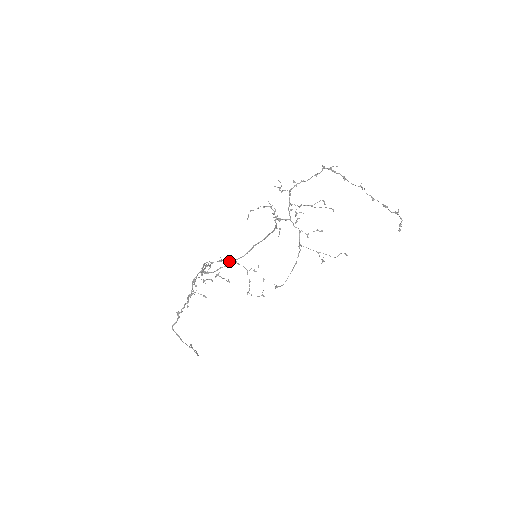
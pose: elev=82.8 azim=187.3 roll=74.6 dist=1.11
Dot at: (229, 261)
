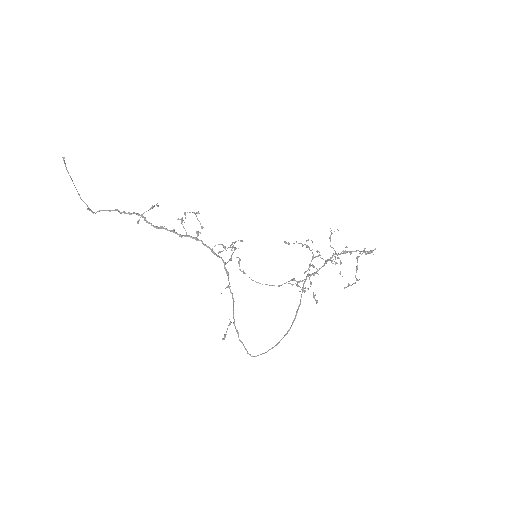
Dot at: (233, 252)
